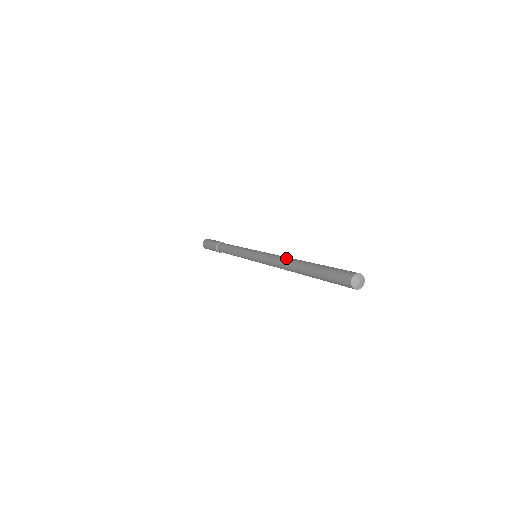
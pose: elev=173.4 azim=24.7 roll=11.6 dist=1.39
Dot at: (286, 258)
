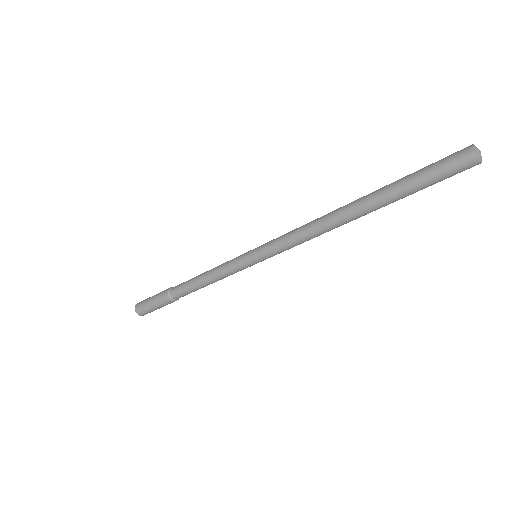
Dot at: (326, 214)
